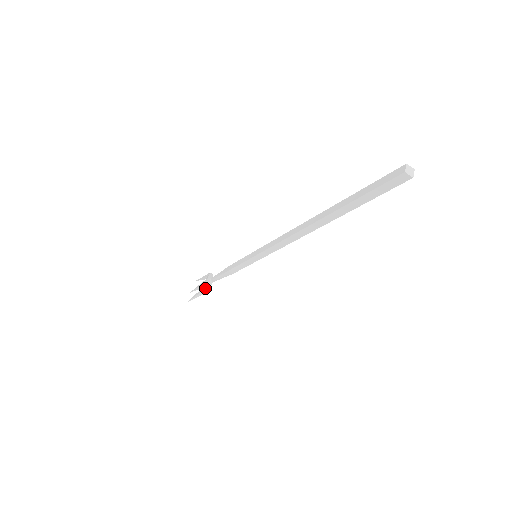
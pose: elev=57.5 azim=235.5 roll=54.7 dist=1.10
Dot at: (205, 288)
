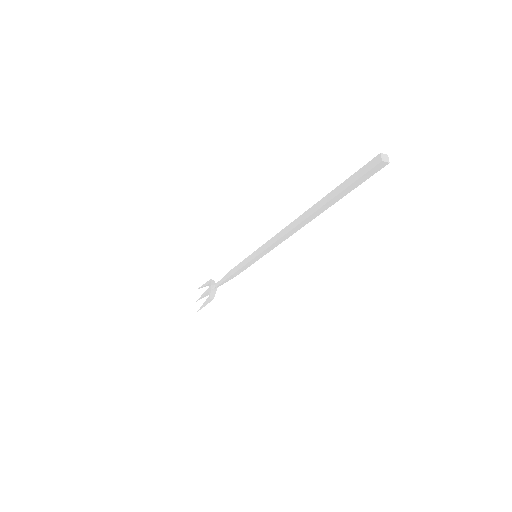
Dot at: (212, 295)
